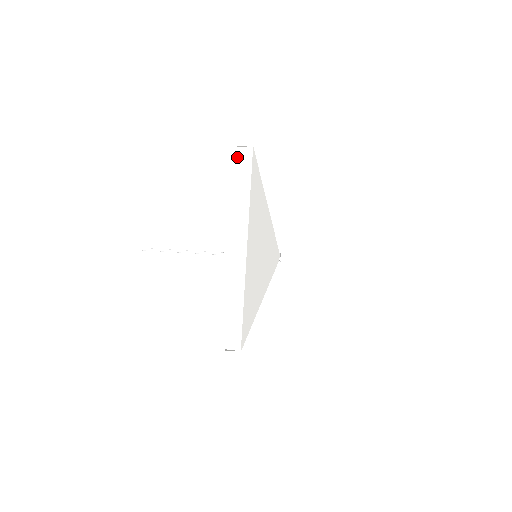
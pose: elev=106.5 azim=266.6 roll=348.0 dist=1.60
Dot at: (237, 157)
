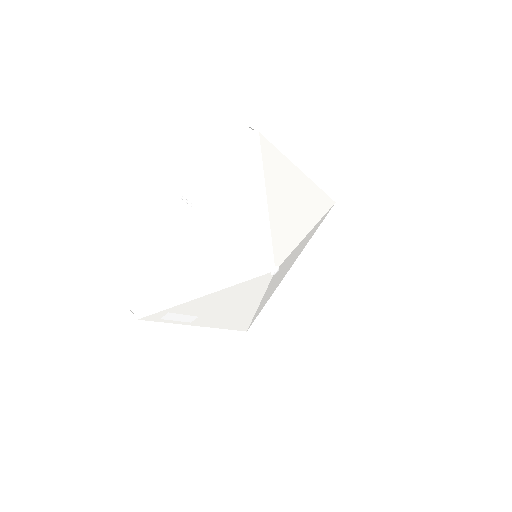
Dot at: (240, 137)
